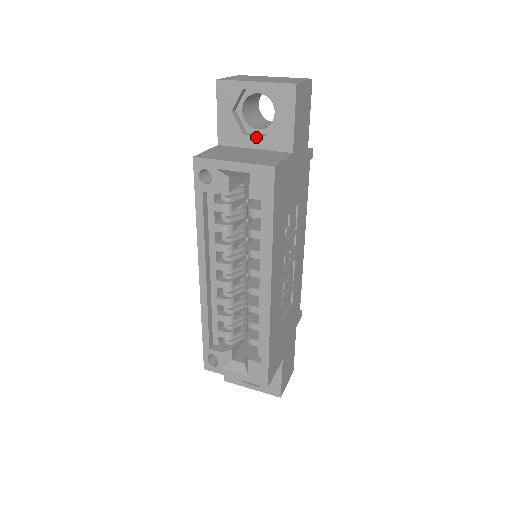
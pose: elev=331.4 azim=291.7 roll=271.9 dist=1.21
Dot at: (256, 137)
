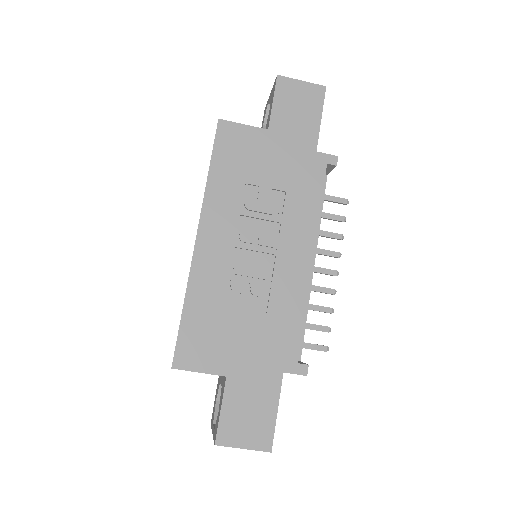
Dot at: occluded
